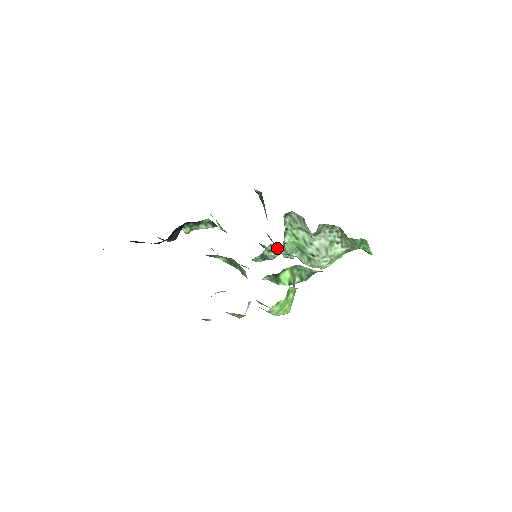
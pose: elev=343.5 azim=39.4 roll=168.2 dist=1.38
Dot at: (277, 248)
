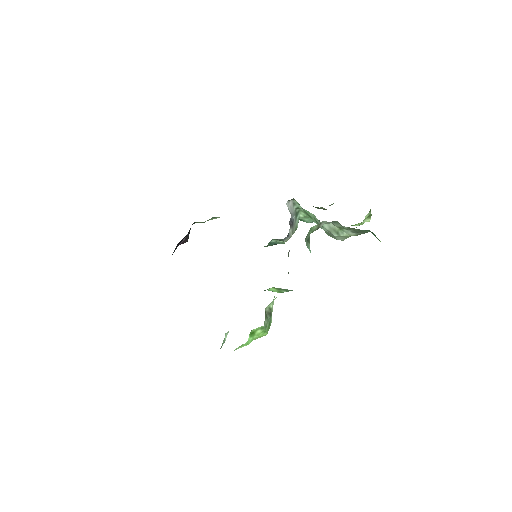
Dot at: (280, 240)
